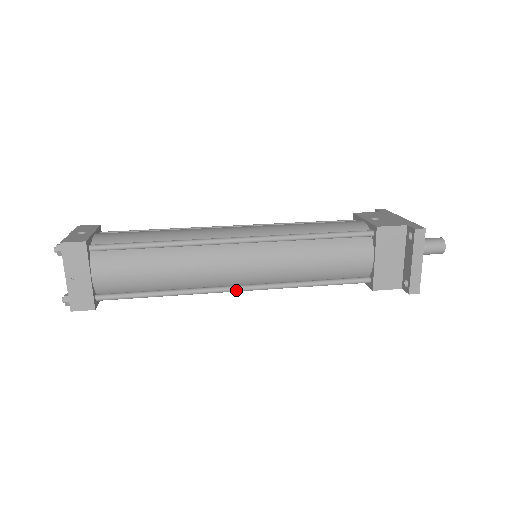
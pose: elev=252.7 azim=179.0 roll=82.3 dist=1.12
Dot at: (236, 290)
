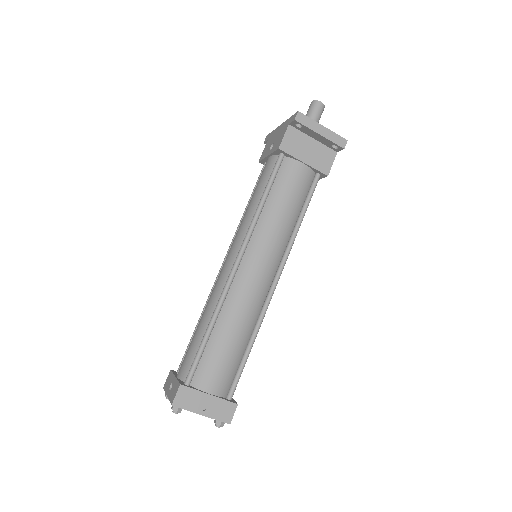
Dot at: (276, 284)
